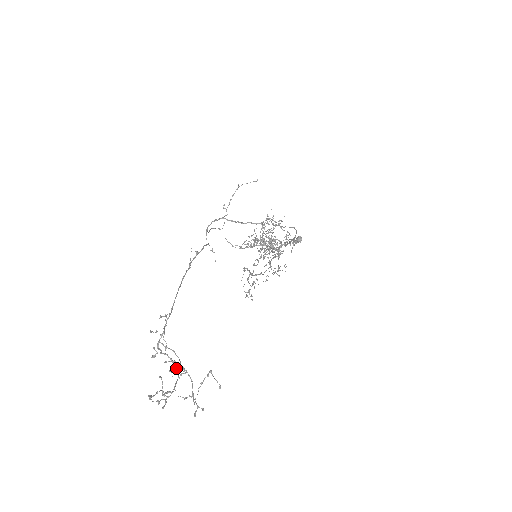
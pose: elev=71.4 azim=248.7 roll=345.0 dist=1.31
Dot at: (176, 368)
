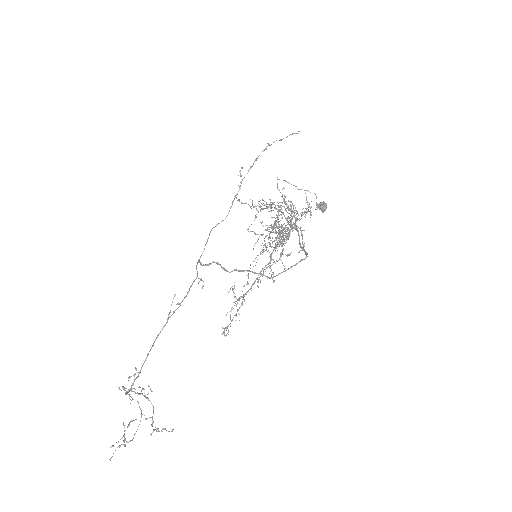
Dot at: (143, 389)
